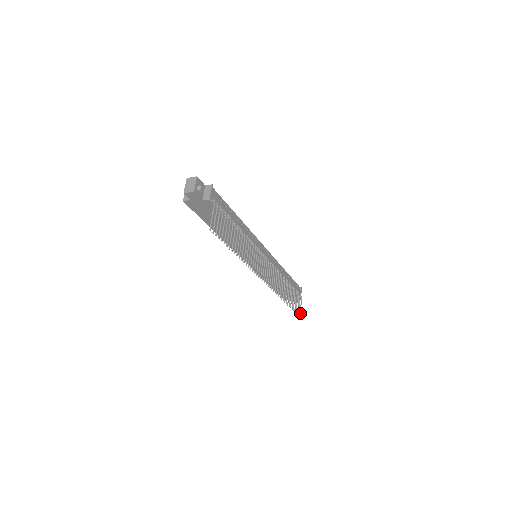
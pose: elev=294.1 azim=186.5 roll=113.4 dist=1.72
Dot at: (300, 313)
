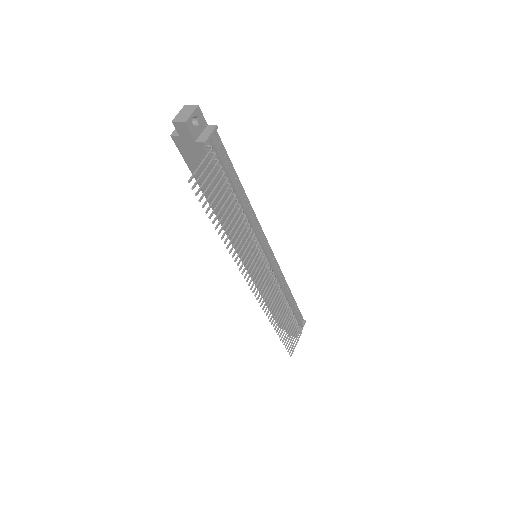
Dot at: (292, 351)
